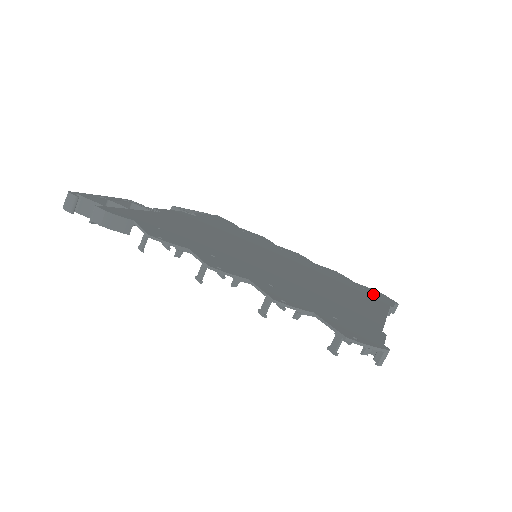
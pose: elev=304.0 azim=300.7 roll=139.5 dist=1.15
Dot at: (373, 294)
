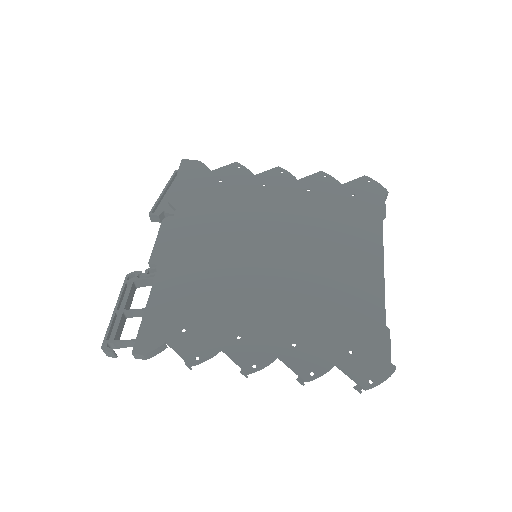
Dot at: (363, 201)
